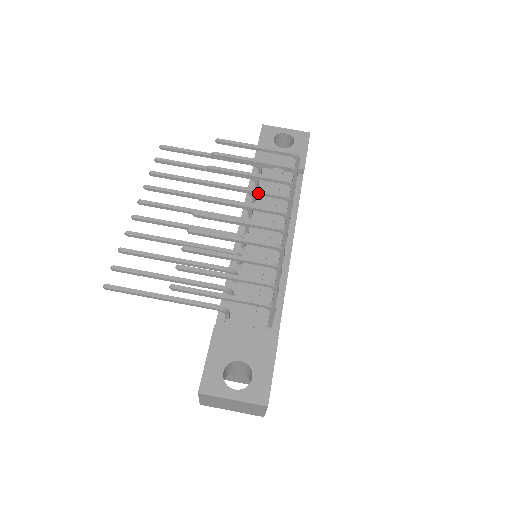
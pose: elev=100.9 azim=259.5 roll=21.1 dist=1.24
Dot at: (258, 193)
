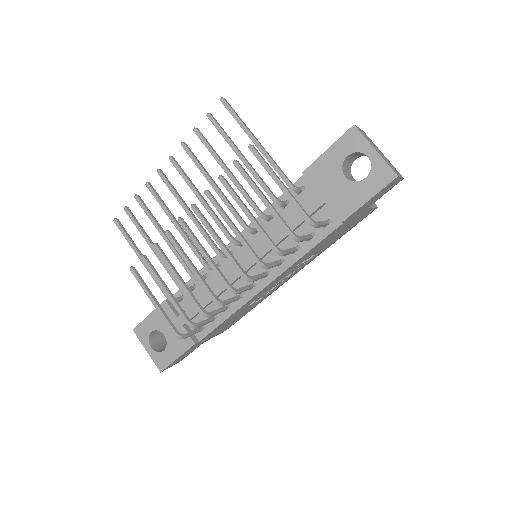
Dot at: (239, 239)
